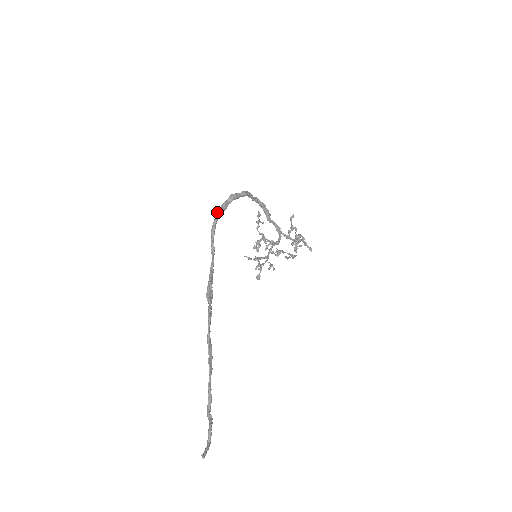
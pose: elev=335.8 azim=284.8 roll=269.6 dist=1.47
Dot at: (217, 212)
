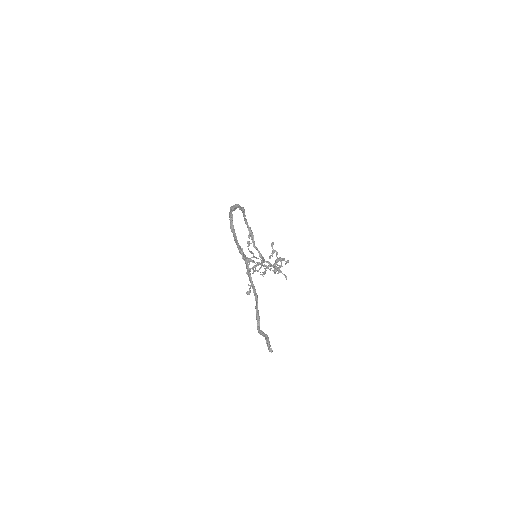
Dot at: (231, 207)
